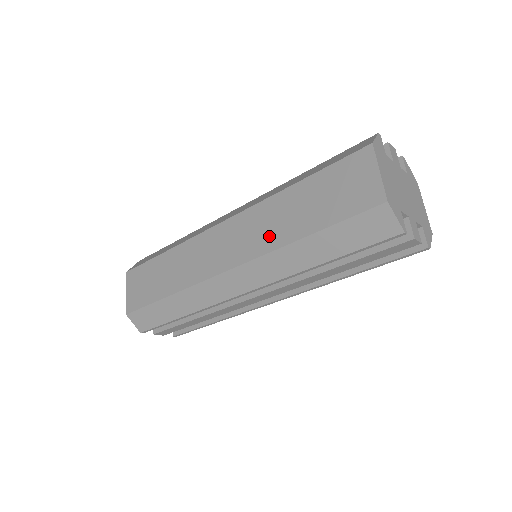
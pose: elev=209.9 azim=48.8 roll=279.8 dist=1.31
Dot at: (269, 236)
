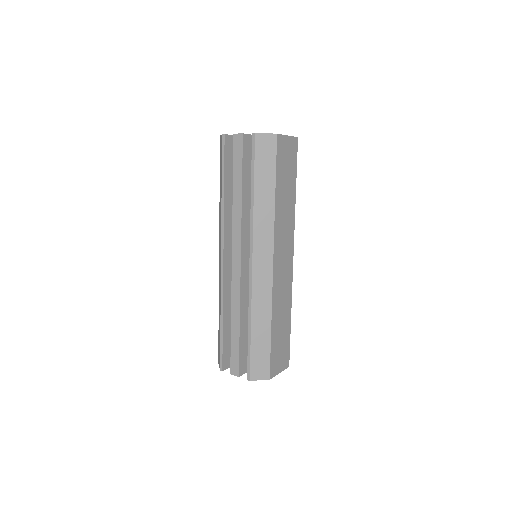
Dot at: occluded
